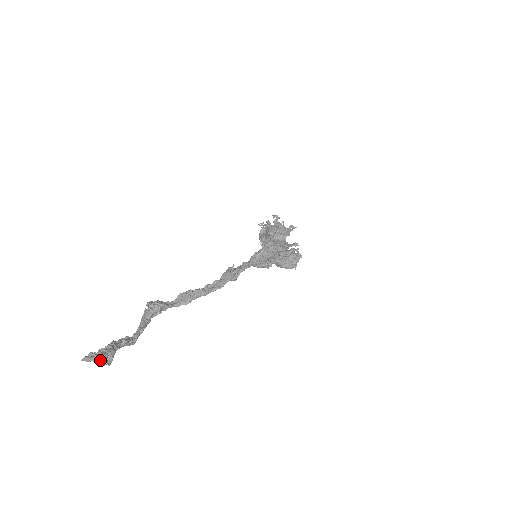
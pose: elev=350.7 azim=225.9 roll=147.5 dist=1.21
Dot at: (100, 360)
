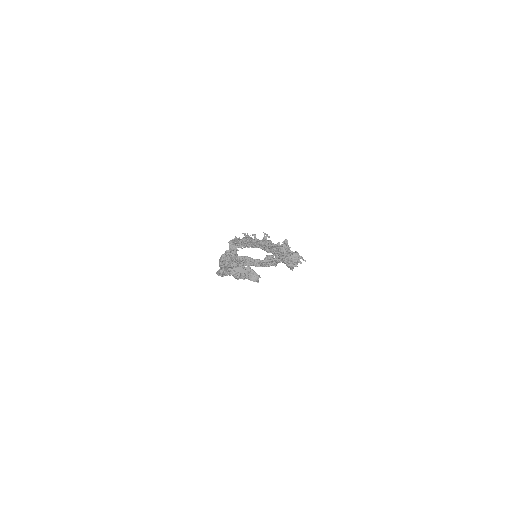
Dot at: (254, 275)
